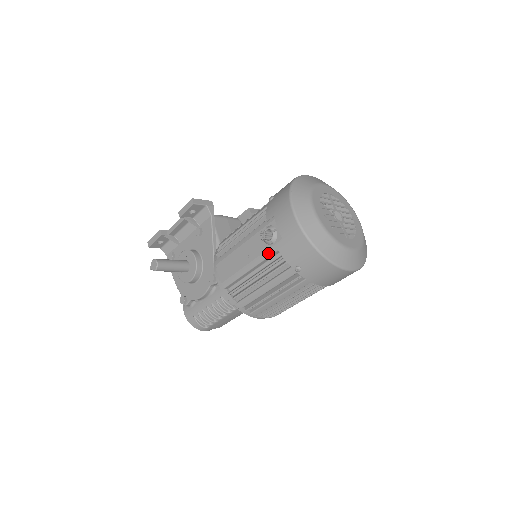
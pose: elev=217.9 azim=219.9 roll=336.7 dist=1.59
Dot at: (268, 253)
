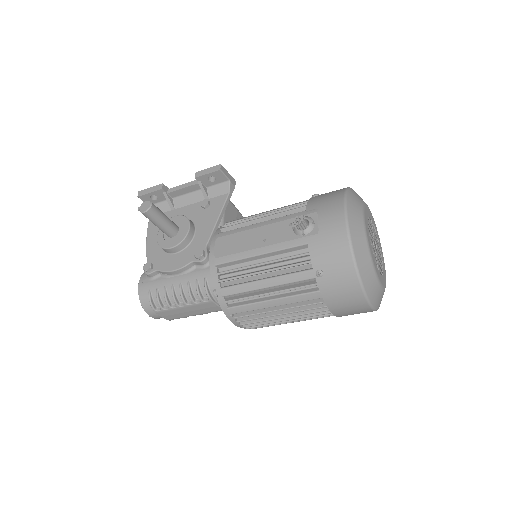
Dot at: (293, 243)
